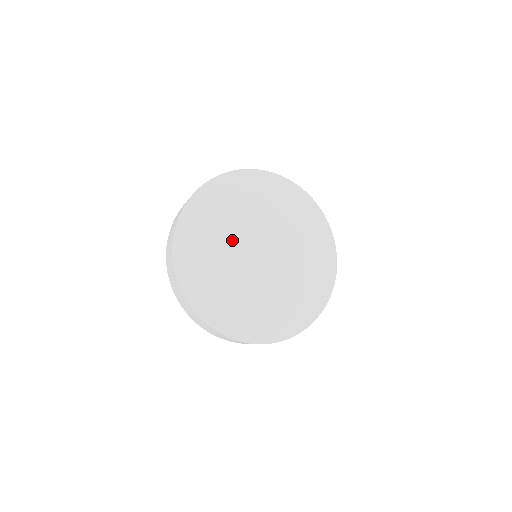
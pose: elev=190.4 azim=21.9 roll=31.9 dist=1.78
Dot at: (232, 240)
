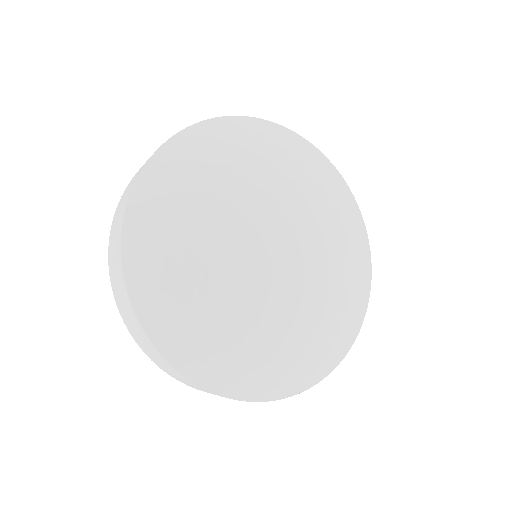
Dot at: (242, 201)
